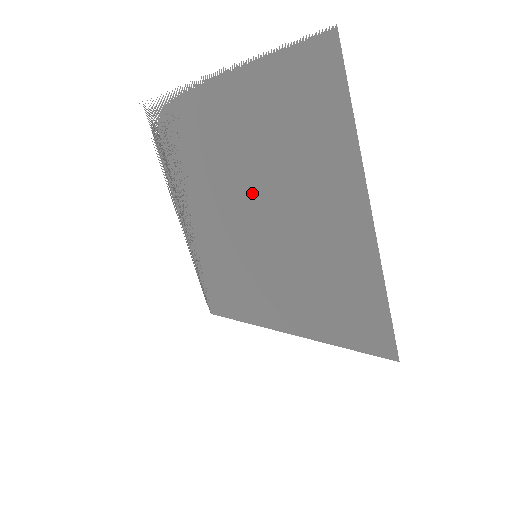
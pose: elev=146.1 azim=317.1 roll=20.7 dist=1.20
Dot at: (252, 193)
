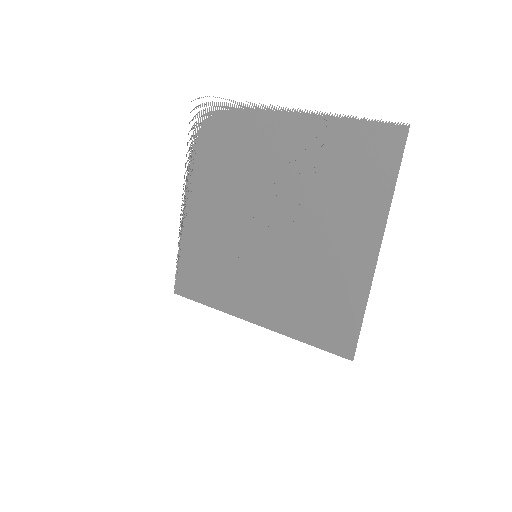
Dot at: (279, 207)
